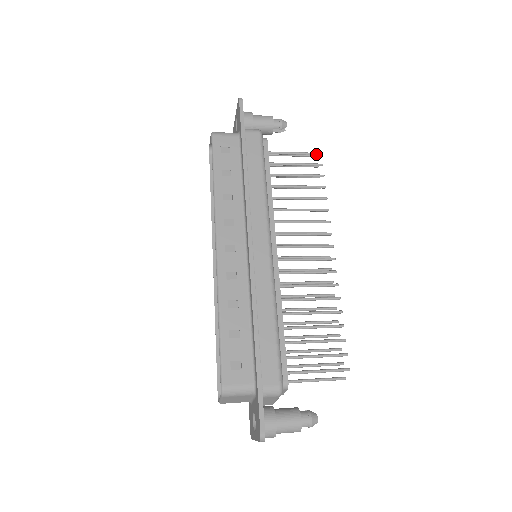
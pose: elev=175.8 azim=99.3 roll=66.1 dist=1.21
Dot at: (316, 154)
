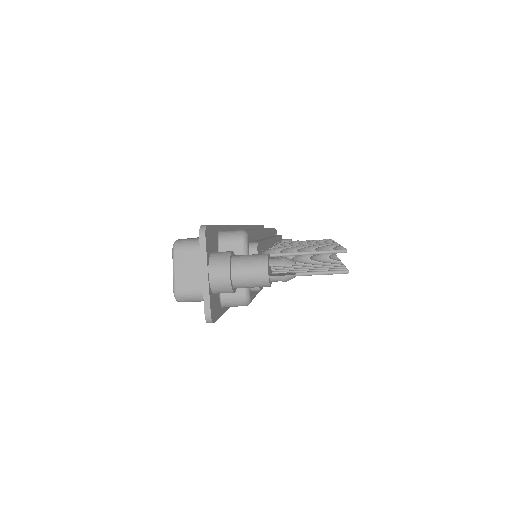
Dot at: occluded
